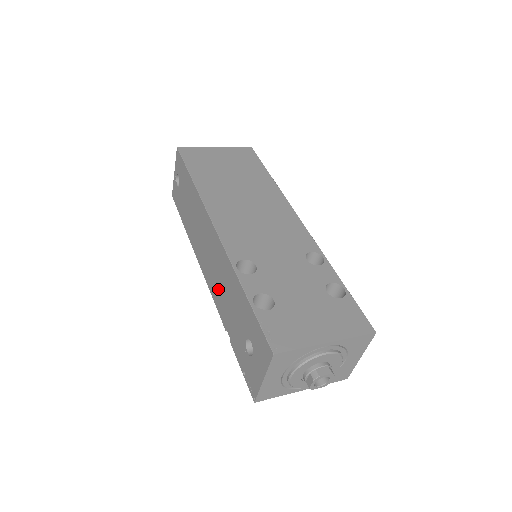
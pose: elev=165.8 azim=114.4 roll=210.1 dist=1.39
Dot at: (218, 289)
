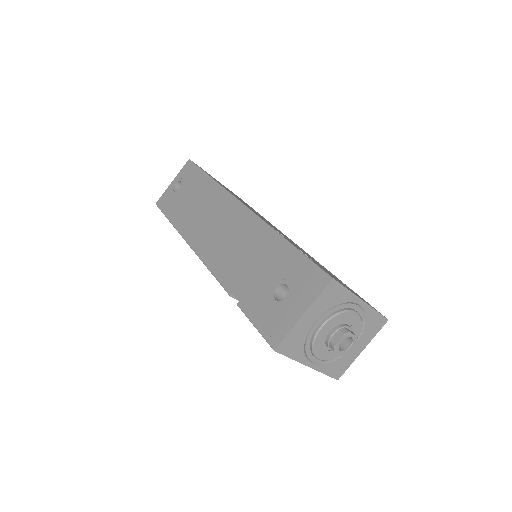
Dot at: (229, 258)
